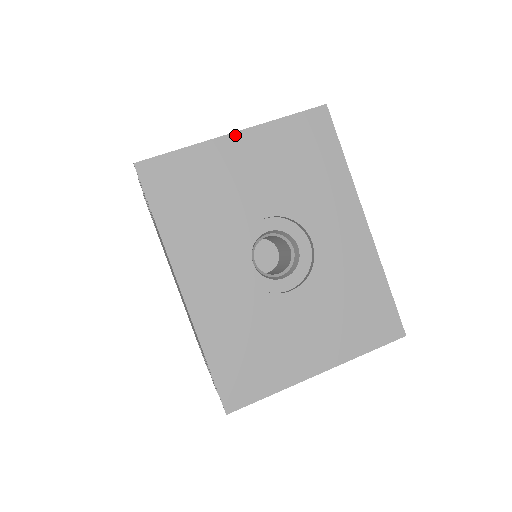
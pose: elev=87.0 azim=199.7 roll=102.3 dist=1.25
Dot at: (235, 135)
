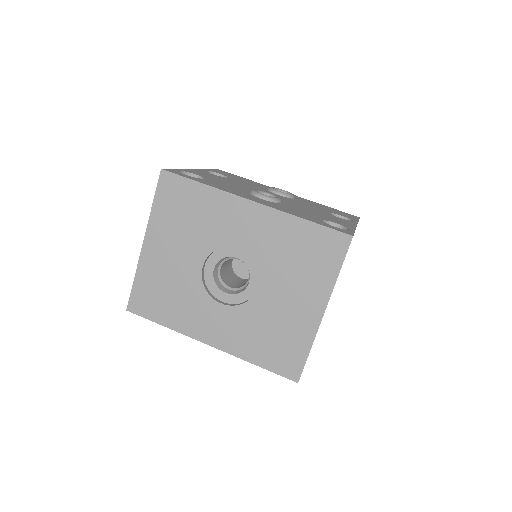
Dot at: (145, 244)
